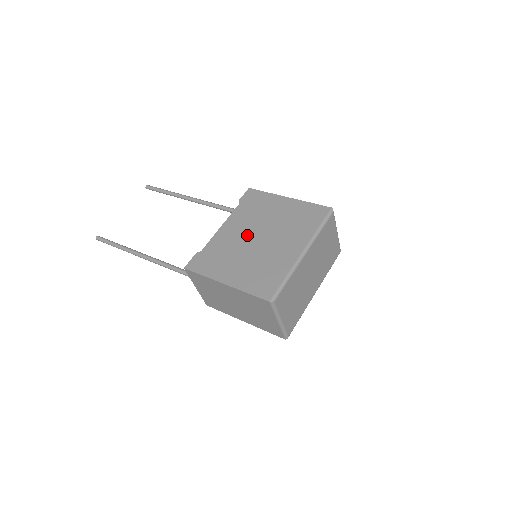
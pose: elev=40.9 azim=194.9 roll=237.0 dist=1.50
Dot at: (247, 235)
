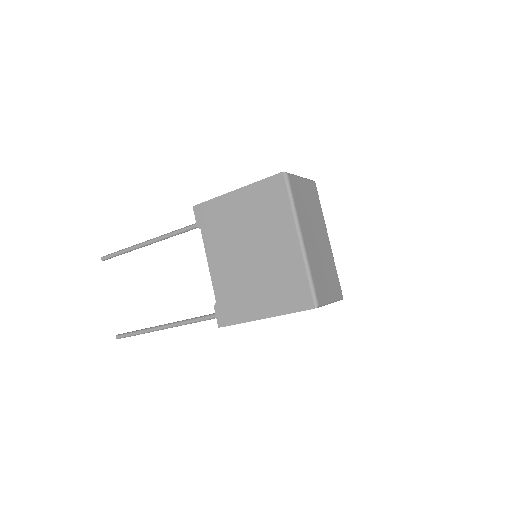
Dot at: (238, 258)
